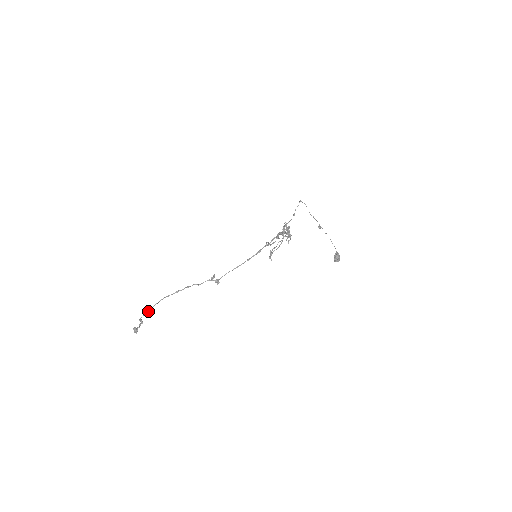
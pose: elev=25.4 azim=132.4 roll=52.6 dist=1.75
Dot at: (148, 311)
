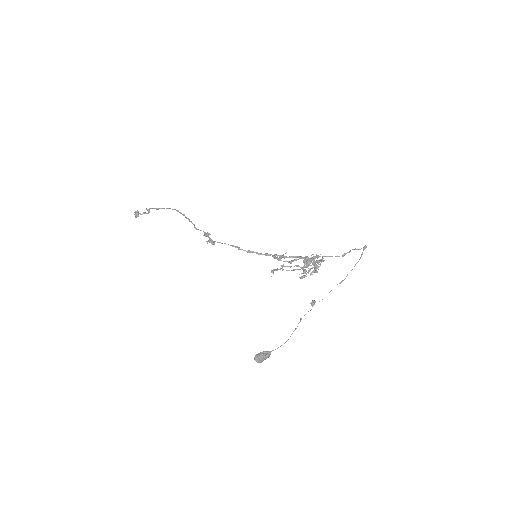
Dot at: (157, 208)
